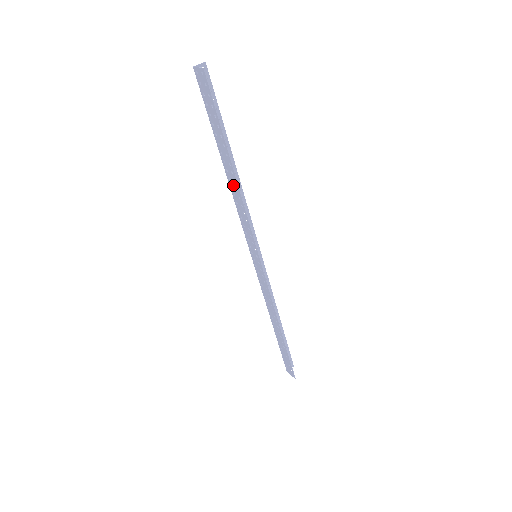
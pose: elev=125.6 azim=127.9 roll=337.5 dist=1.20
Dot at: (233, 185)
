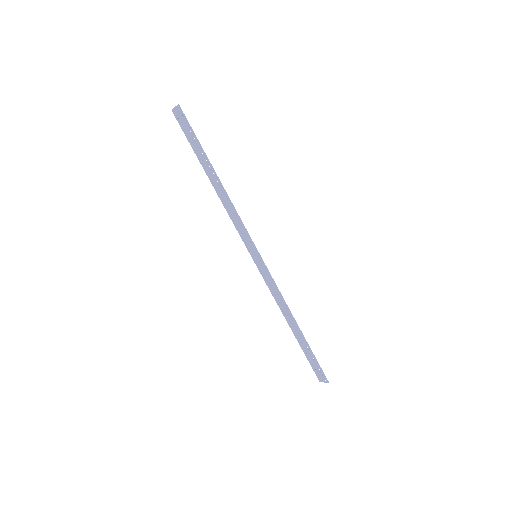
Dot at: (221, 193)
